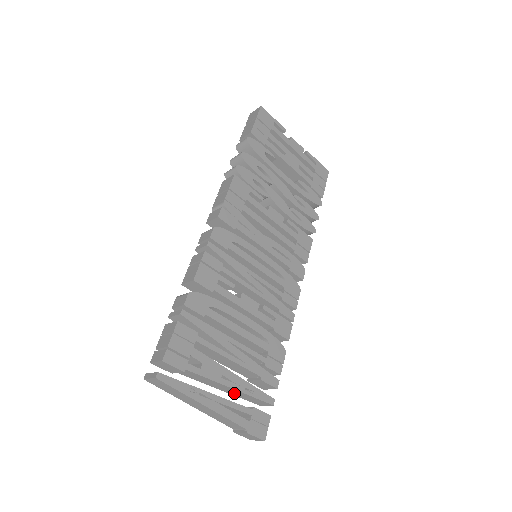
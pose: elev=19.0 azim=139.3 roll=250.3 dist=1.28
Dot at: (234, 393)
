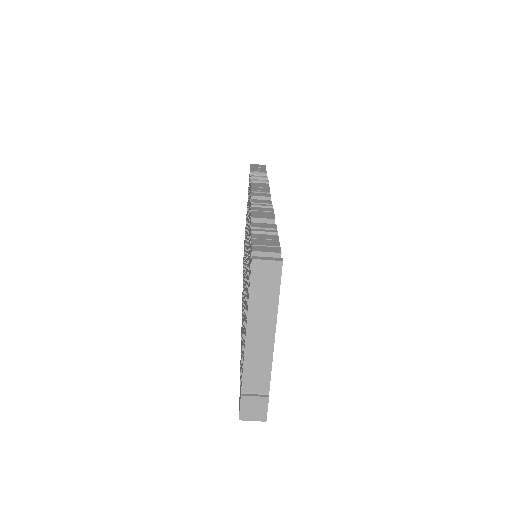
Dot at: occluded
